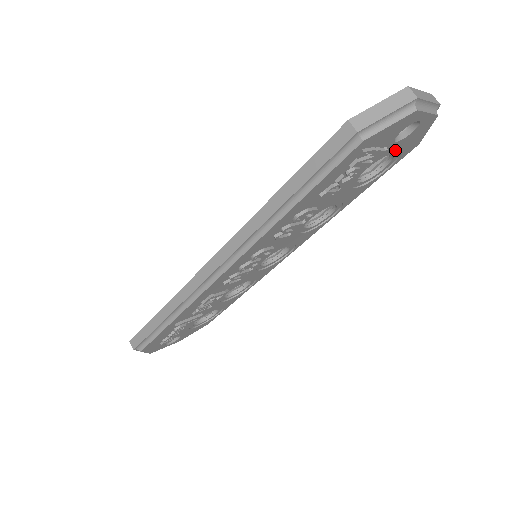
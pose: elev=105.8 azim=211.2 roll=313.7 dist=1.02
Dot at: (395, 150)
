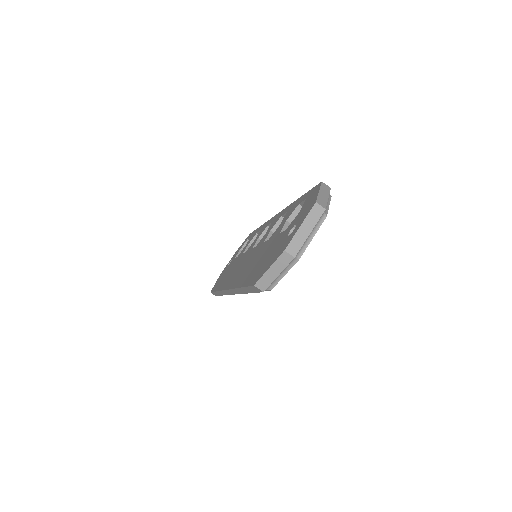
Dot at: occluded
